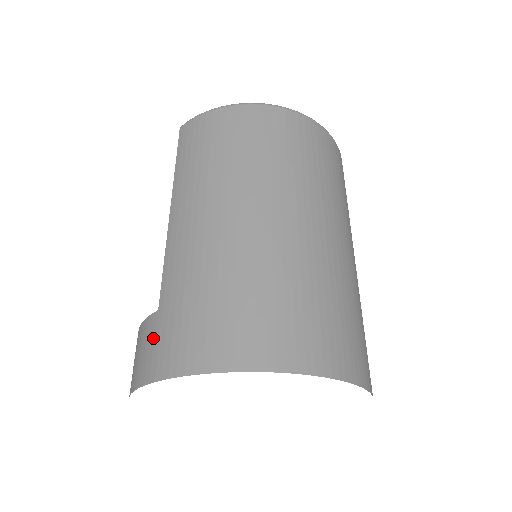
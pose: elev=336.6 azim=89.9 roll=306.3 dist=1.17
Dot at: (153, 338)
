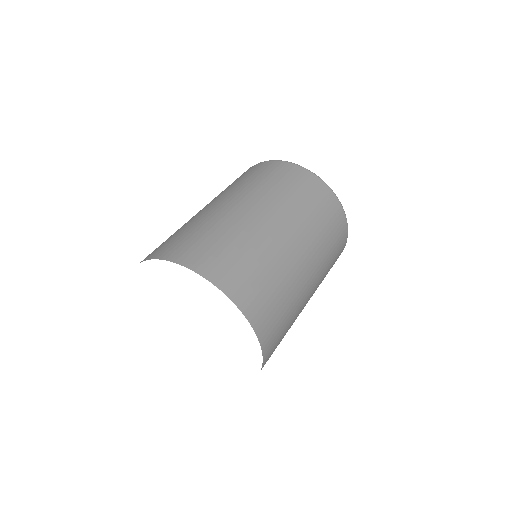
Dot at: occluded
